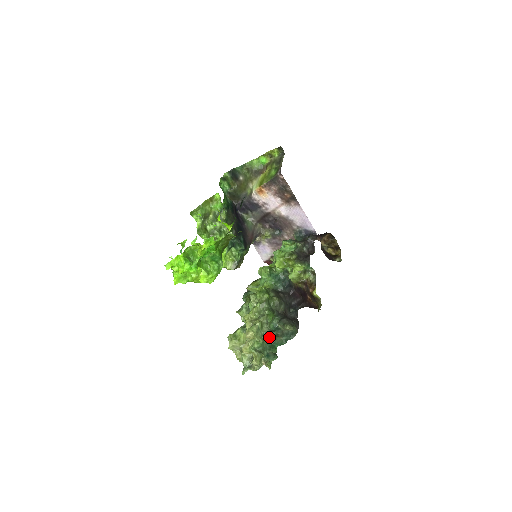
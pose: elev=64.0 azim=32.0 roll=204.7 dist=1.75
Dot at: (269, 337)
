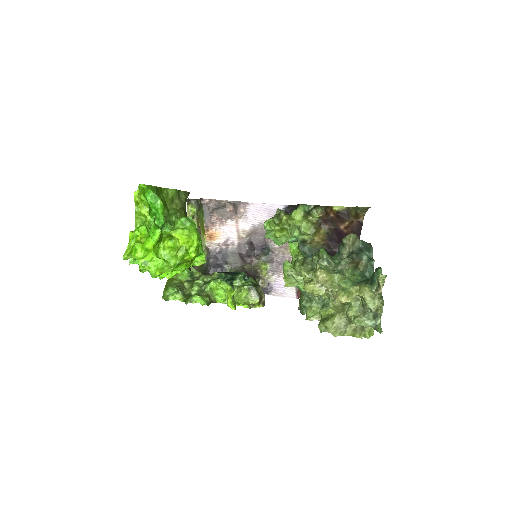
Dot at: (353, 277)
